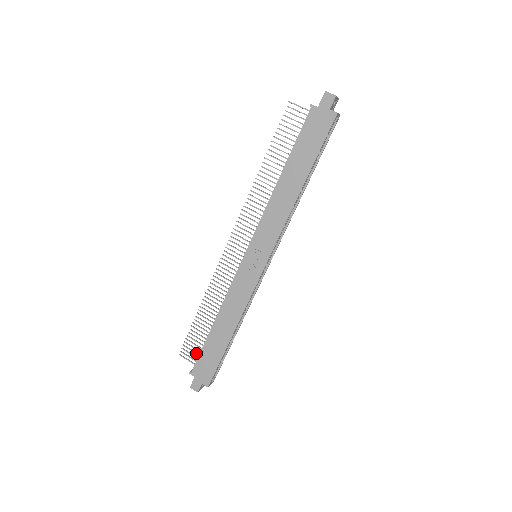
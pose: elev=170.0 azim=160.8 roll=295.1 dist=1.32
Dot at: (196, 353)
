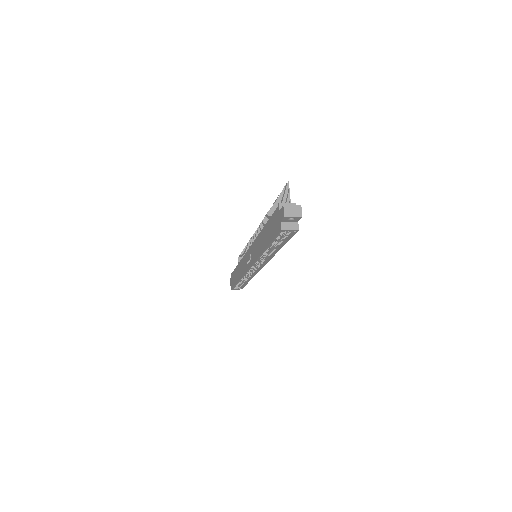
Dot at: occluded
